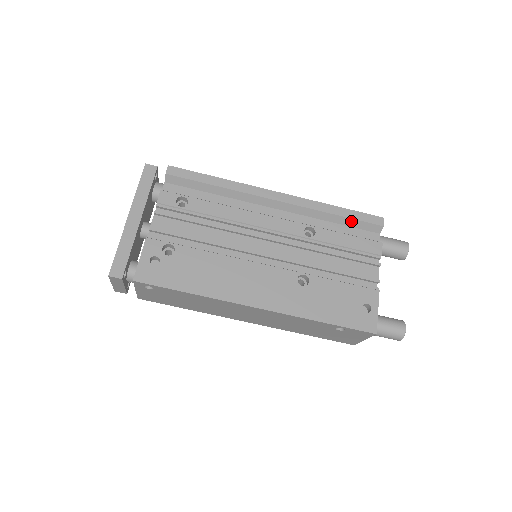
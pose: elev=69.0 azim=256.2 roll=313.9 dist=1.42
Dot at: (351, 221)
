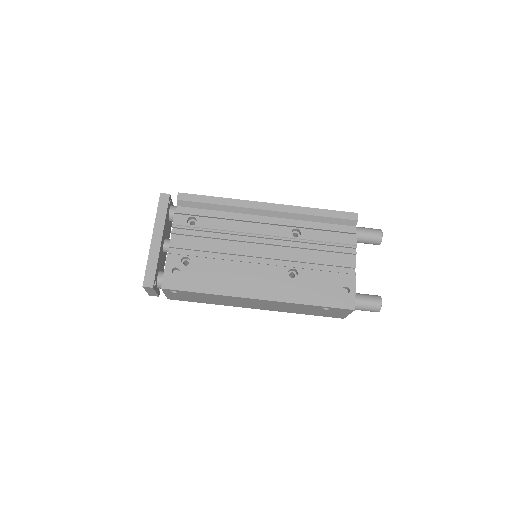
Dot at: (330, 219)
